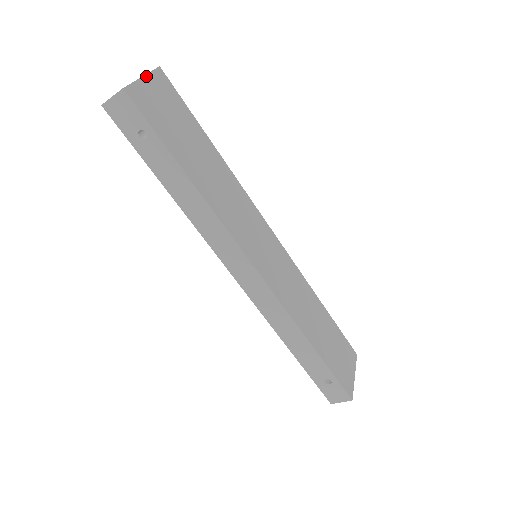
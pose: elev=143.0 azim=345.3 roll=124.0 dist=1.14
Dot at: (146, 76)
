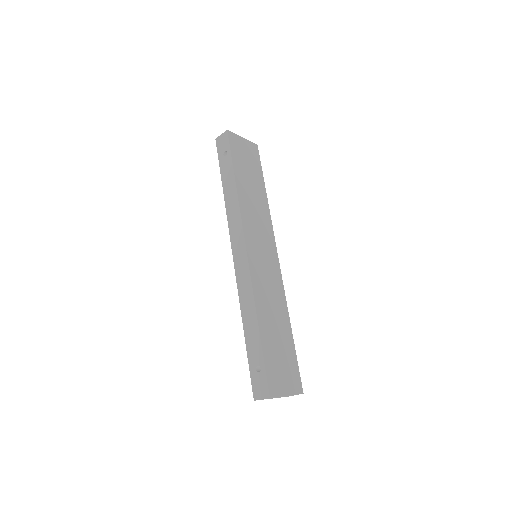
Dot at: (245, 139)
